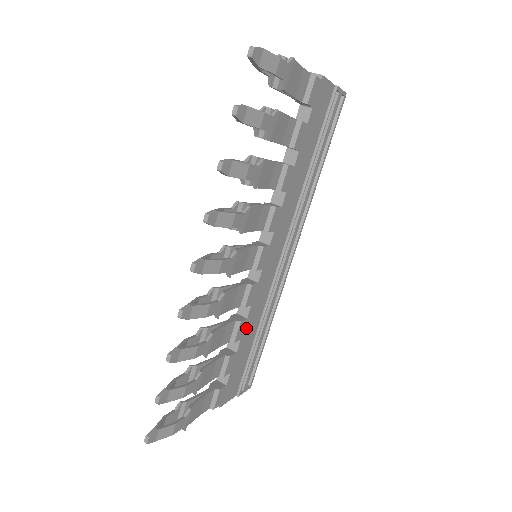
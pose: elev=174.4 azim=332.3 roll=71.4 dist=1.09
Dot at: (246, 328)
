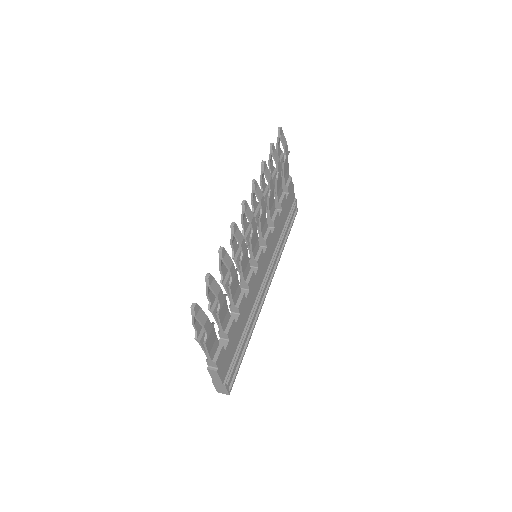
Dot at: (243, 309)
